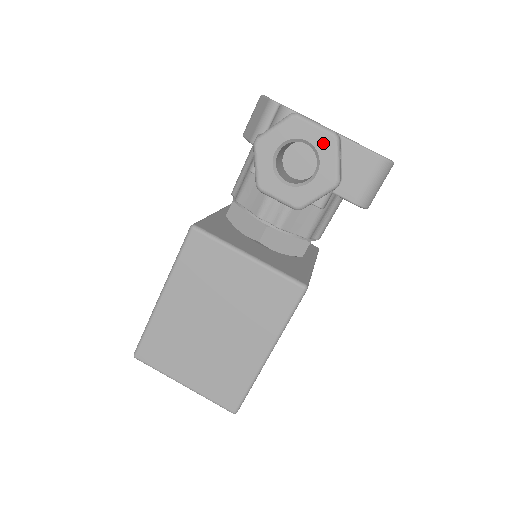
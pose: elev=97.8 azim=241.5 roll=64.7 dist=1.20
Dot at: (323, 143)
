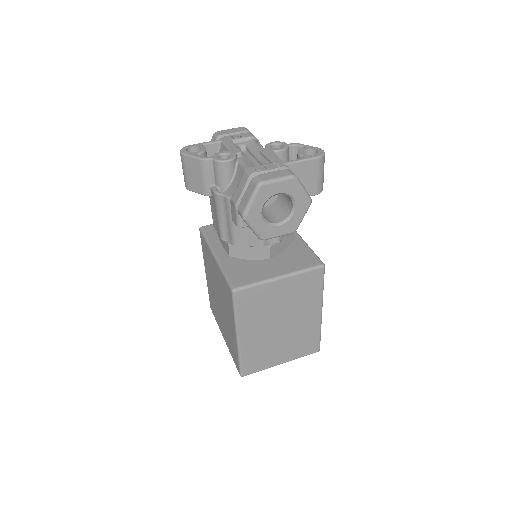
Dot at: (289, 187)
